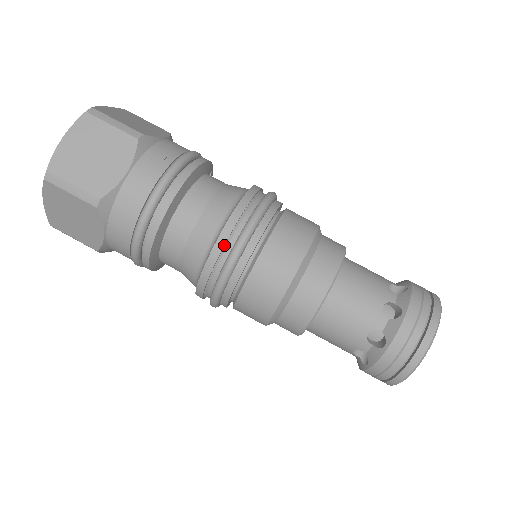
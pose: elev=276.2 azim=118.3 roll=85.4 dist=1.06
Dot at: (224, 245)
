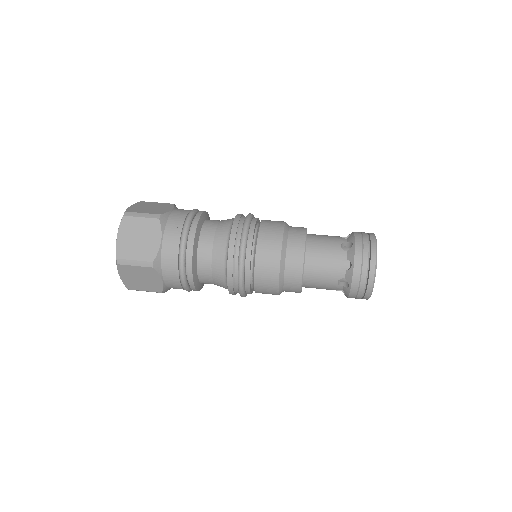
Dot at: (239, 220)
